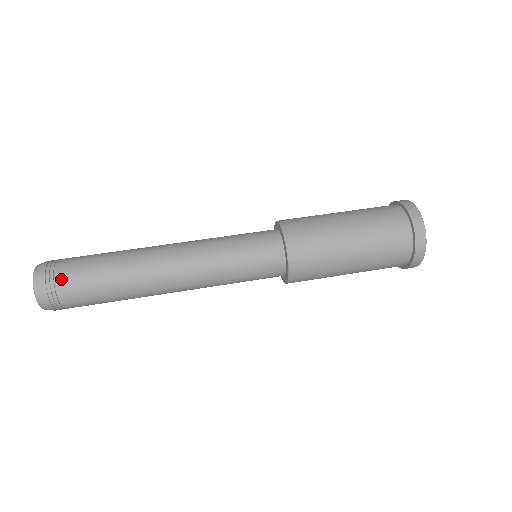
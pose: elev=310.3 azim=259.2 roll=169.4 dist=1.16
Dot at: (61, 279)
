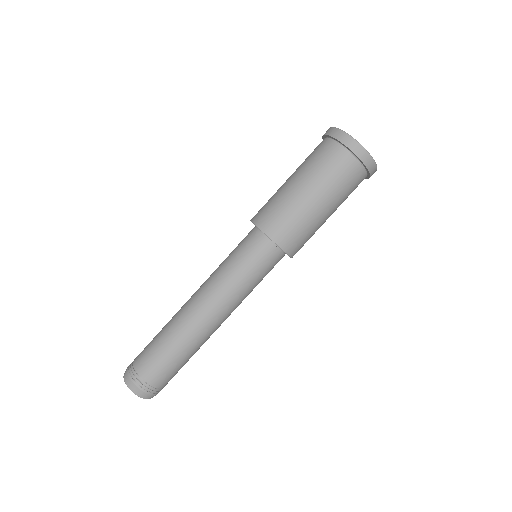
Dot at: (149, 378)
